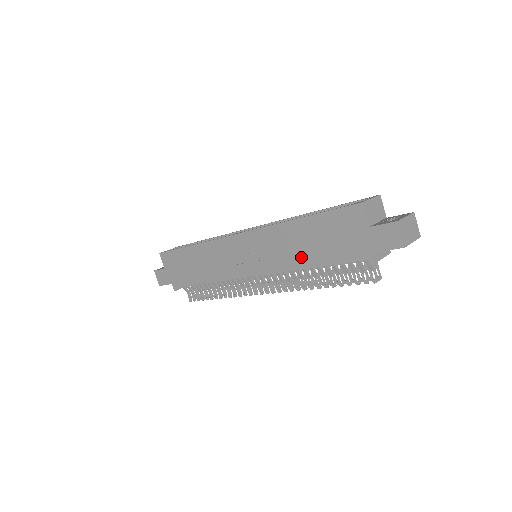
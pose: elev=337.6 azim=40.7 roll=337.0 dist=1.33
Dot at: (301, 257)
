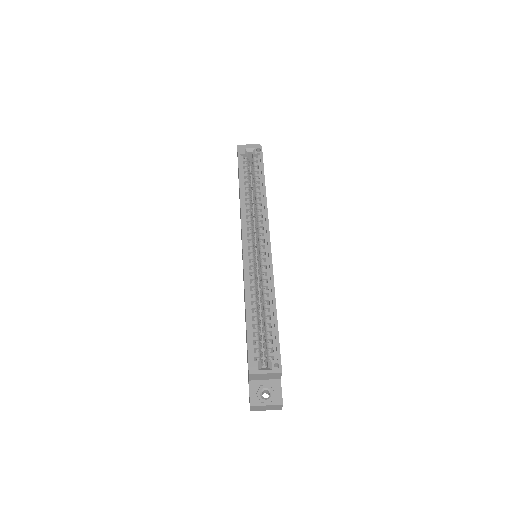
Dot at: occluded
